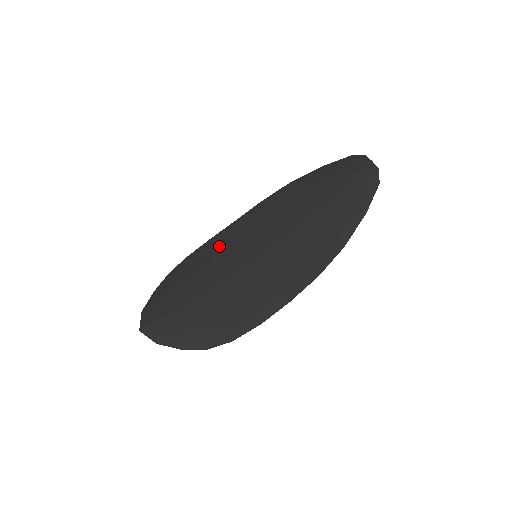
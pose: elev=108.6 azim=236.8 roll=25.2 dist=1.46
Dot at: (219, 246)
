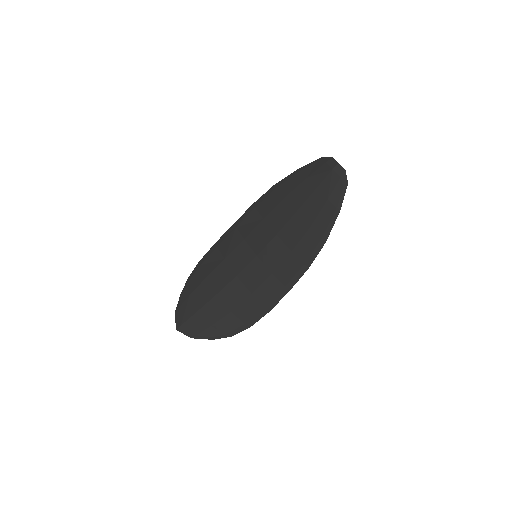
Dot at: (225, 248)
